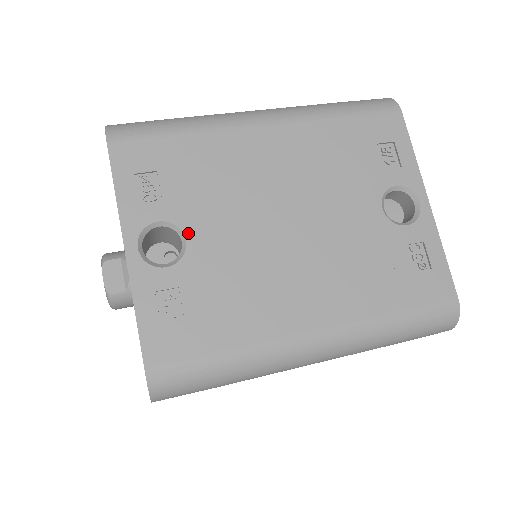
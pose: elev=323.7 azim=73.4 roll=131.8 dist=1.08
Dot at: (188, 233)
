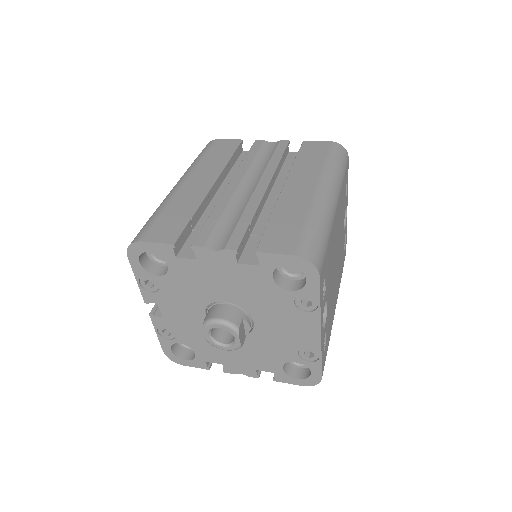
Dot at: occluded
